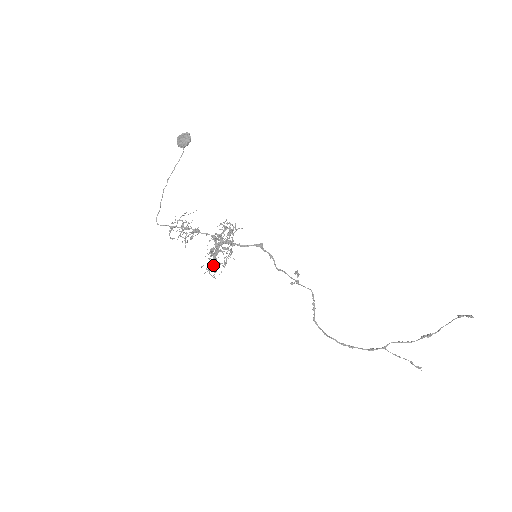
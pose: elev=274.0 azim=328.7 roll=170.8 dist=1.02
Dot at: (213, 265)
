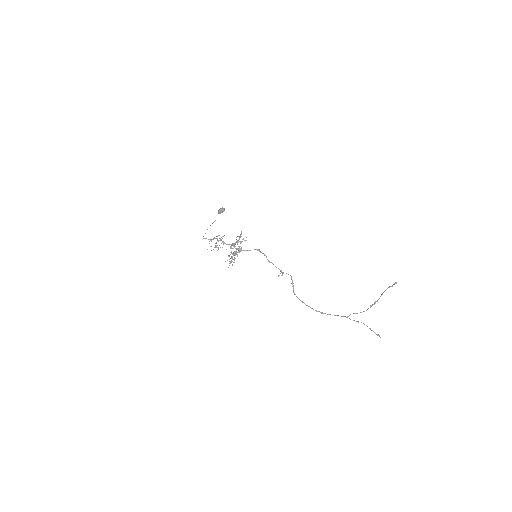
Dot at: (230, 247)
